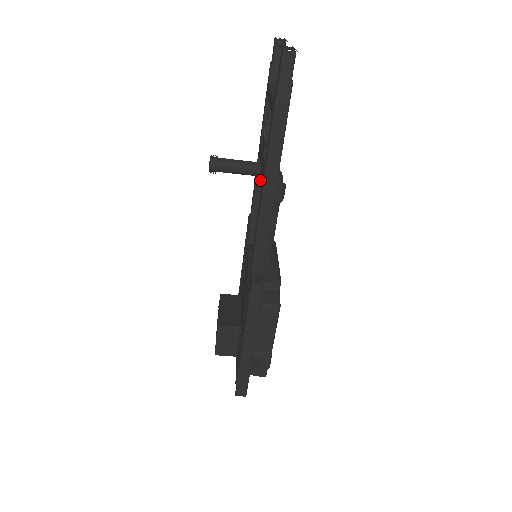
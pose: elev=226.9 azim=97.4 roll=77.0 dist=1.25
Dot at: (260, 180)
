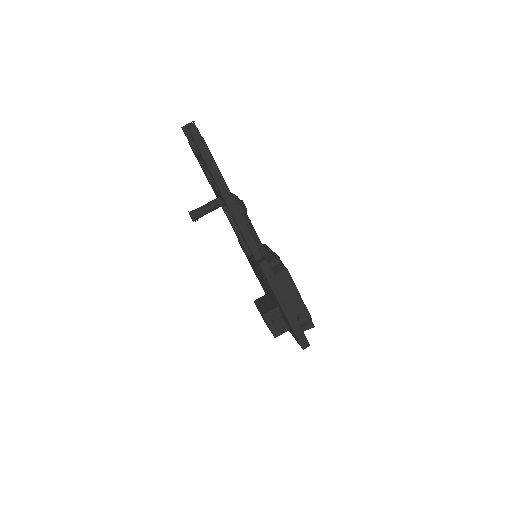
Dot at: (228, 211)
